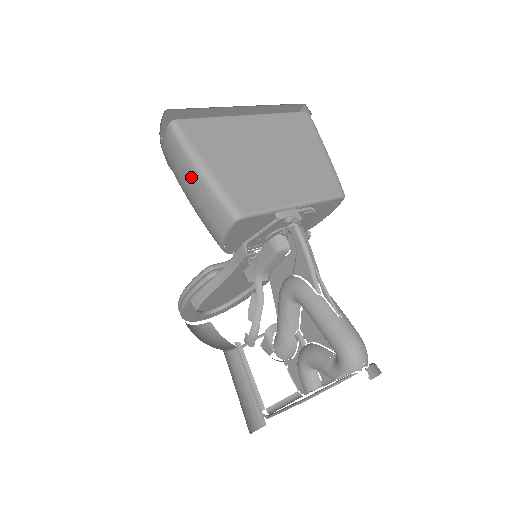
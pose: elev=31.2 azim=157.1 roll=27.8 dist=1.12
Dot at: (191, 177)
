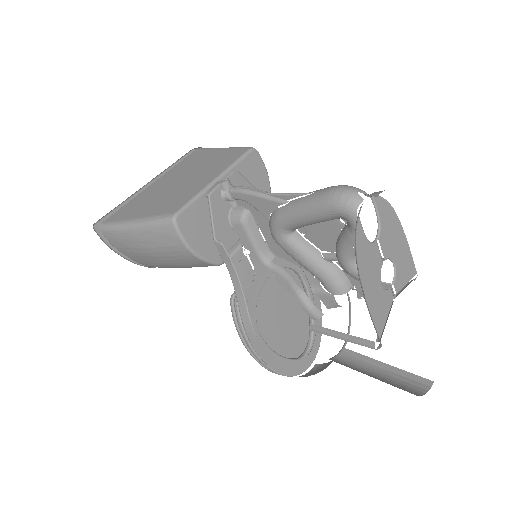
Dot at: (136, 239)
